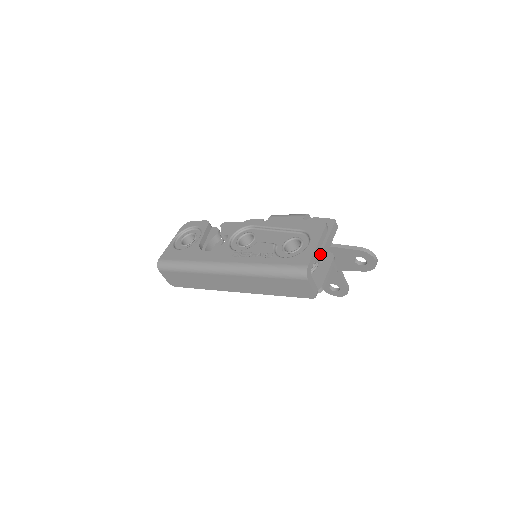
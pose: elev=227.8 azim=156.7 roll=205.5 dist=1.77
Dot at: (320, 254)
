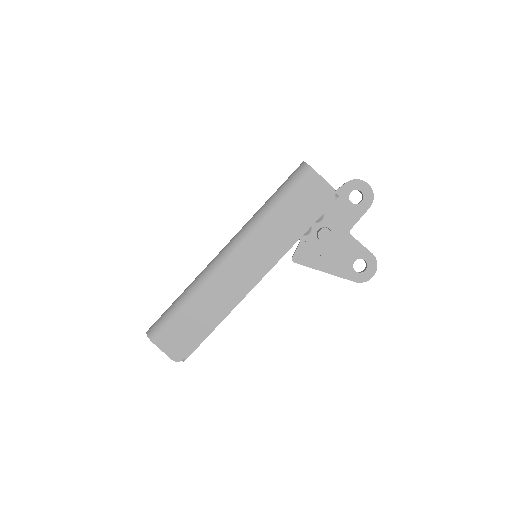
Dot at: occluded
